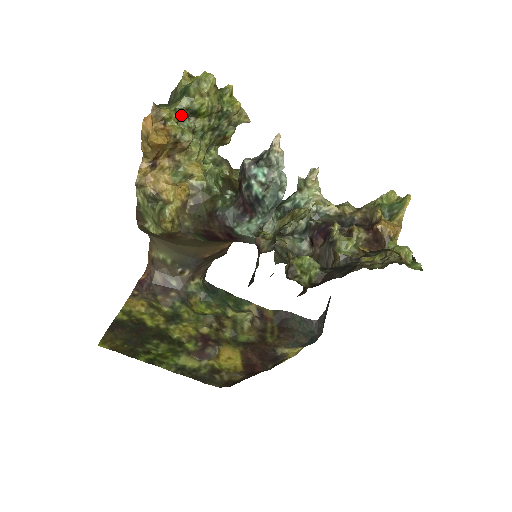
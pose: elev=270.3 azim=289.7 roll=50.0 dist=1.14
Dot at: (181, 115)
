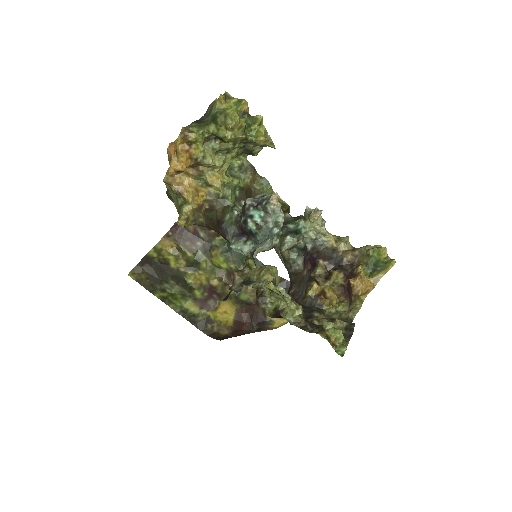
Dot at: (208, 137)
